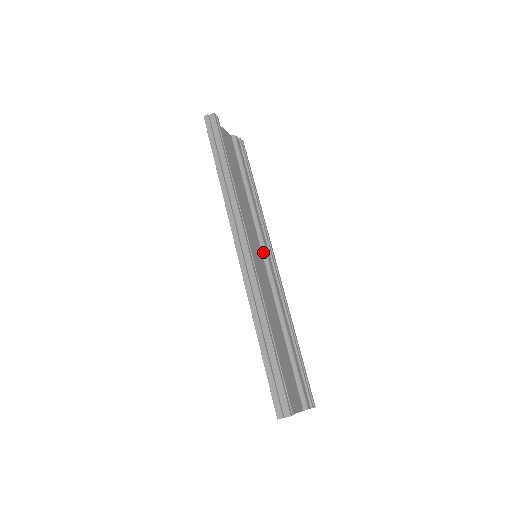
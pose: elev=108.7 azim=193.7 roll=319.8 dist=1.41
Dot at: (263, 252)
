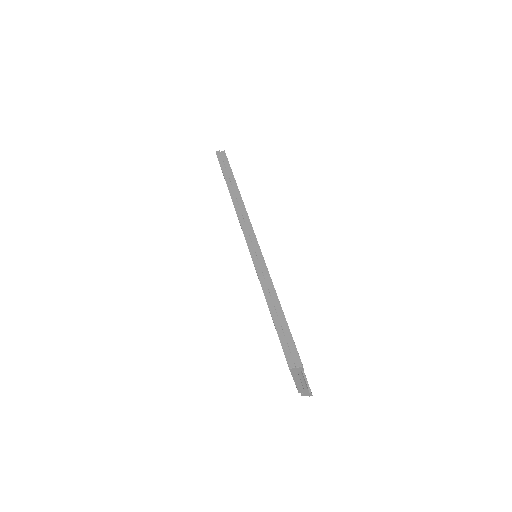
Dot at: occluded
